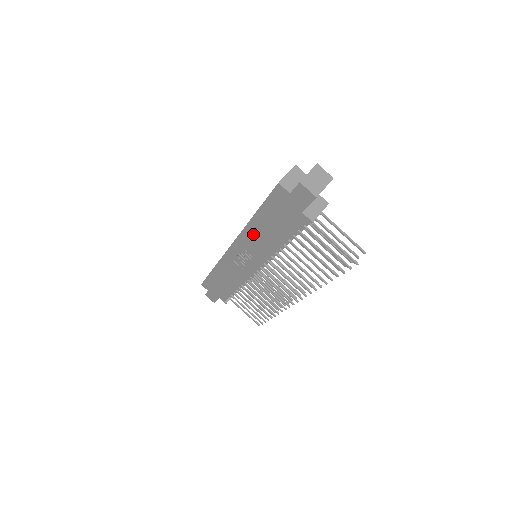
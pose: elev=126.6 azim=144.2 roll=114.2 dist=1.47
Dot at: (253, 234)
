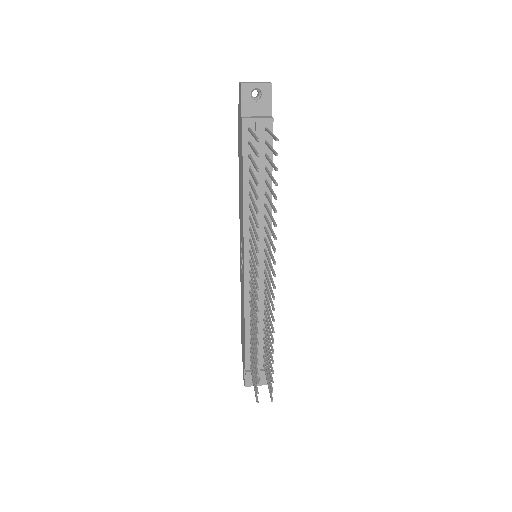
Dot at: (240, 200)
